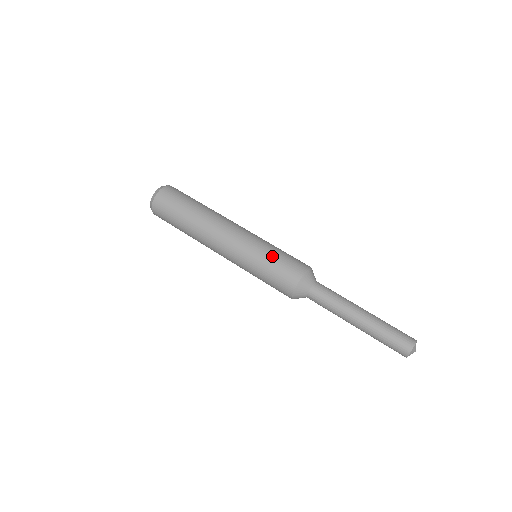
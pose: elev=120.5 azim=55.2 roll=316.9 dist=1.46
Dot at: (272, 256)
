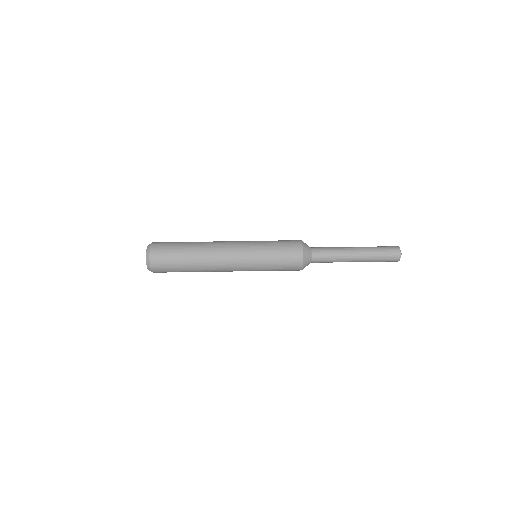
Dot at: (272, 260)
